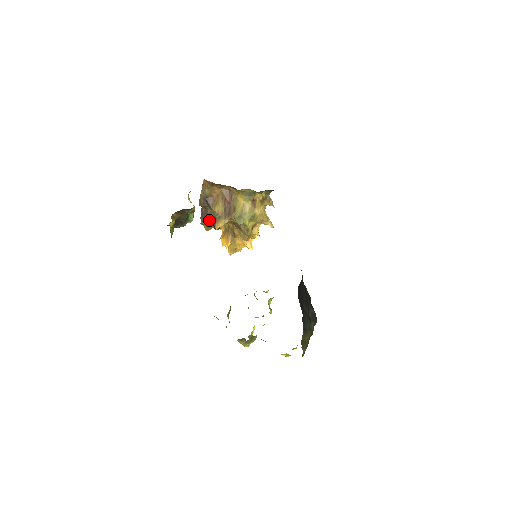
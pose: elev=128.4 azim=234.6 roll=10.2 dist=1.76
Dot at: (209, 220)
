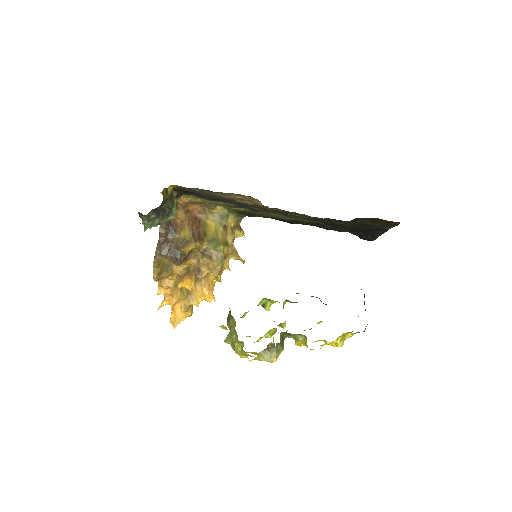
Dot at: (170, 251)
